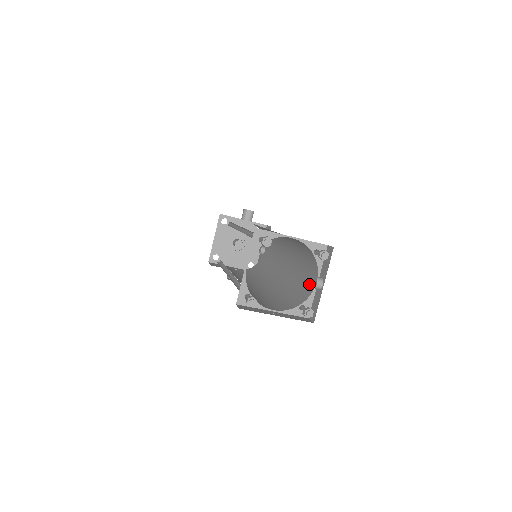
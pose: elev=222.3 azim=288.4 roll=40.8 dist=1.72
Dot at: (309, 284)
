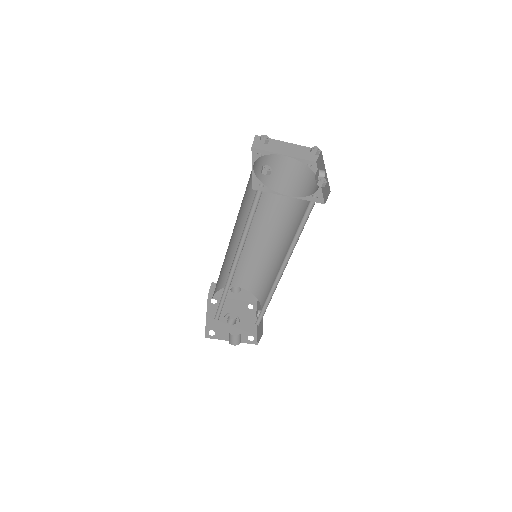
Dot at: occluded
